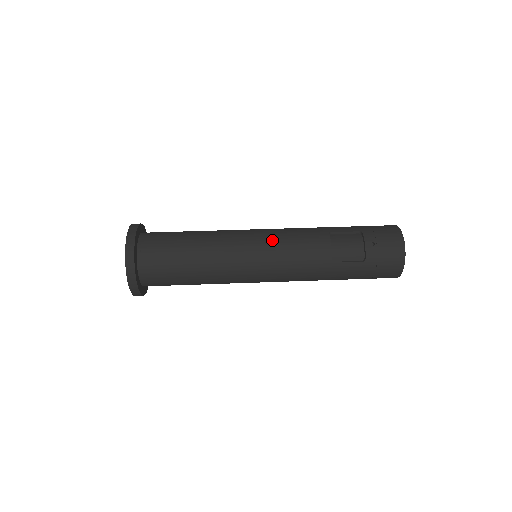
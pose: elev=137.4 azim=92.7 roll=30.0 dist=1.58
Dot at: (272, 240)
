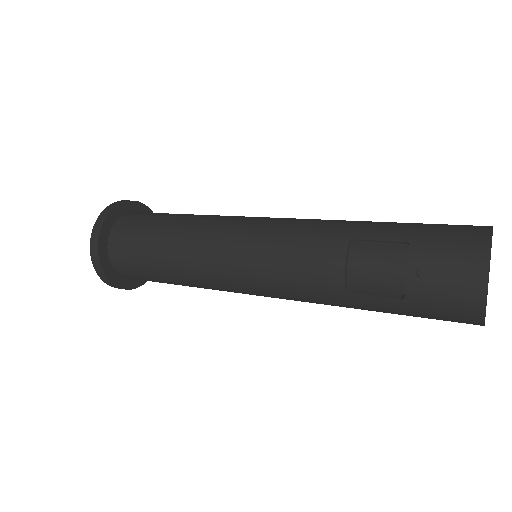
Dot at: (258, 246)
